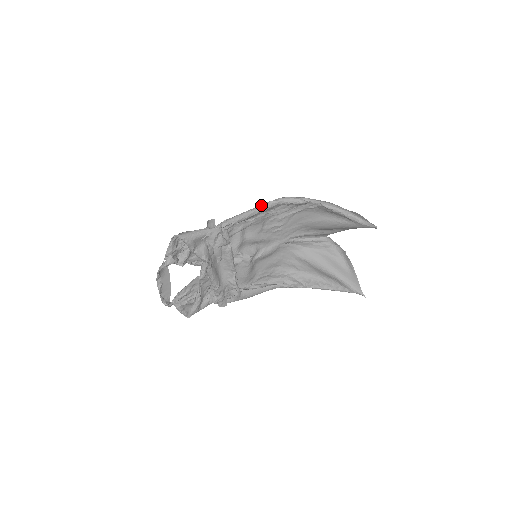
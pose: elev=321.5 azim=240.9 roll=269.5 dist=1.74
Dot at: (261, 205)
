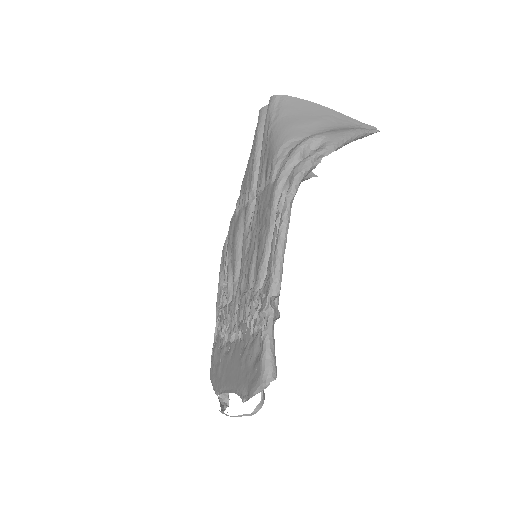
Dot at: (286, 219)
